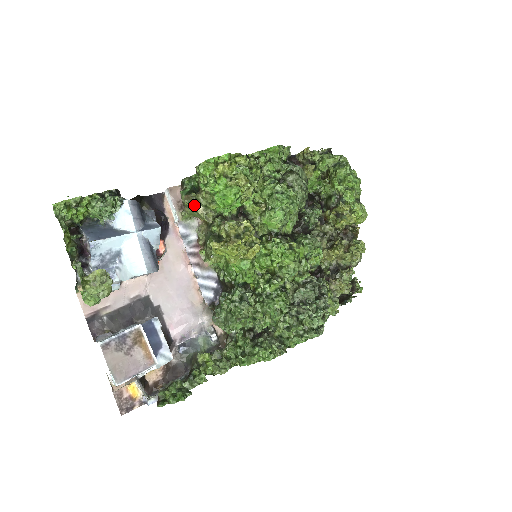
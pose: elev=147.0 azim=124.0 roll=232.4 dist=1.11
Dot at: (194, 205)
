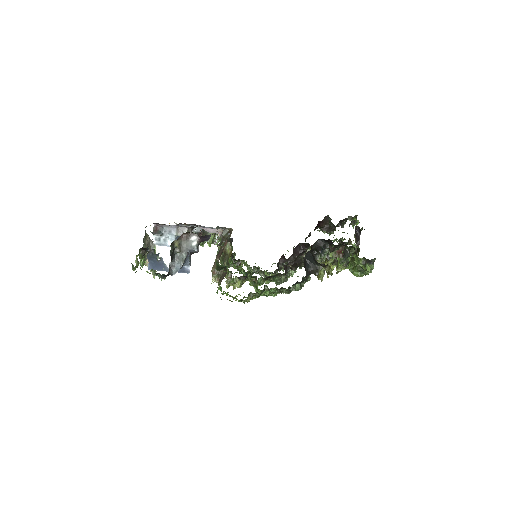
Dot at: (214, 276)
